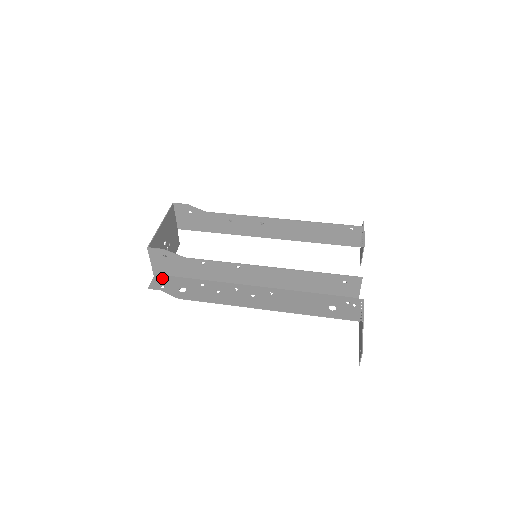
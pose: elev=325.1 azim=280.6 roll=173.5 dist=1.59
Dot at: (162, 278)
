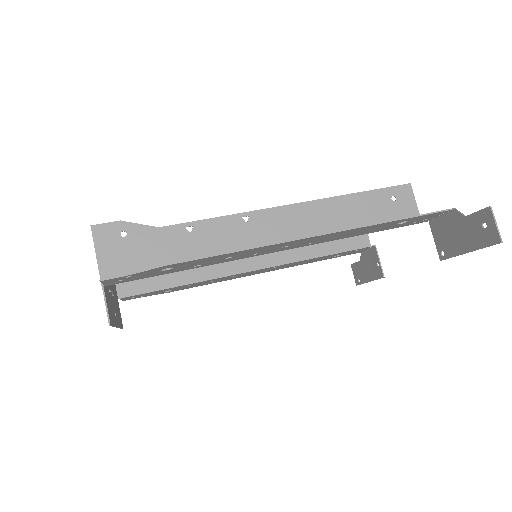
Dot at: (120, 280)
